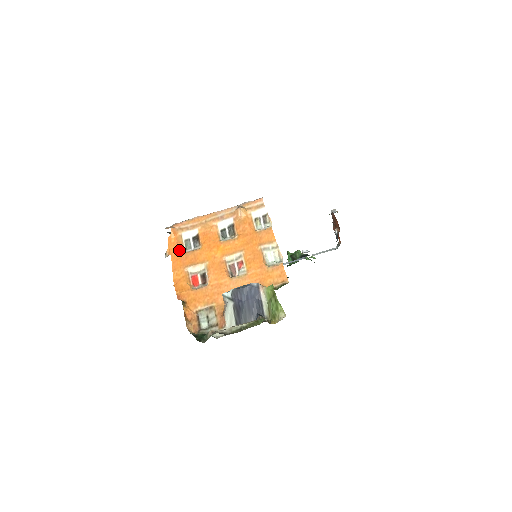
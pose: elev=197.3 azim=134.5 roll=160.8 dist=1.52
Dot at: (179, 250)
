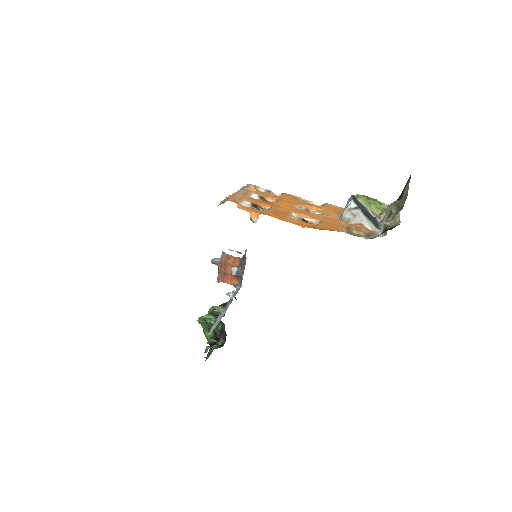
Dot at: (260, 211)
